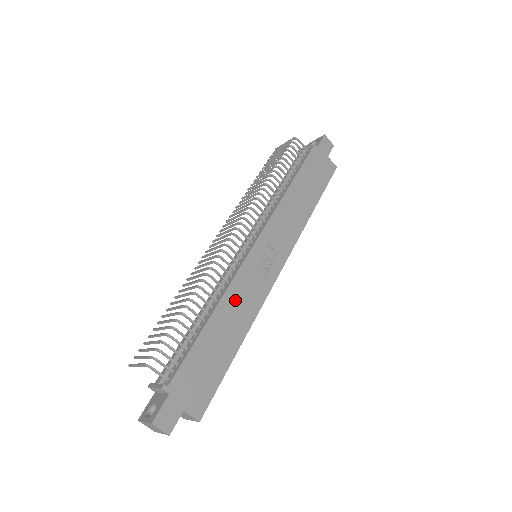
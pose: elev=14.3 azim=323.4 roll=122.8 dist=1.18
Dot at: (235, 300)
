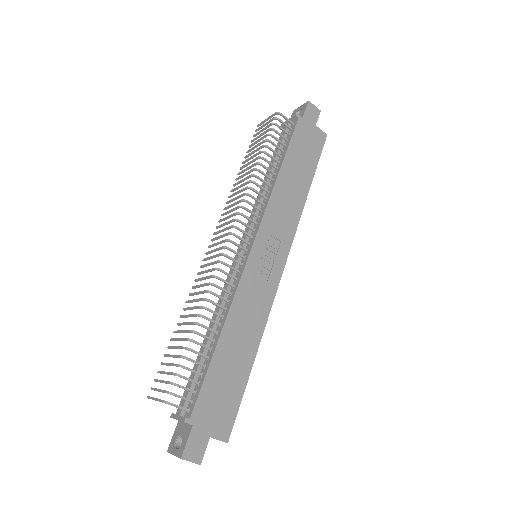
Dot at: (242, 312)
